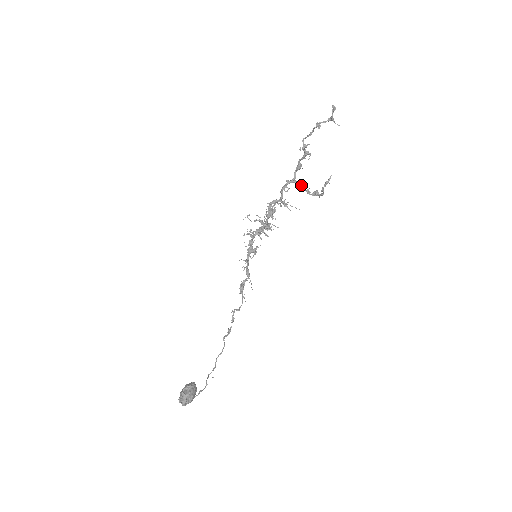
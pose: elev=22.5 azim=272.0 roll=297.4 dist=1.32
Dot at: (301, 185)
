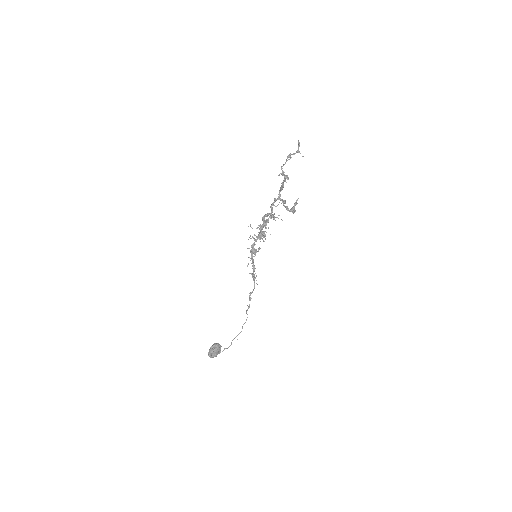
Dot at: (283, 203)
